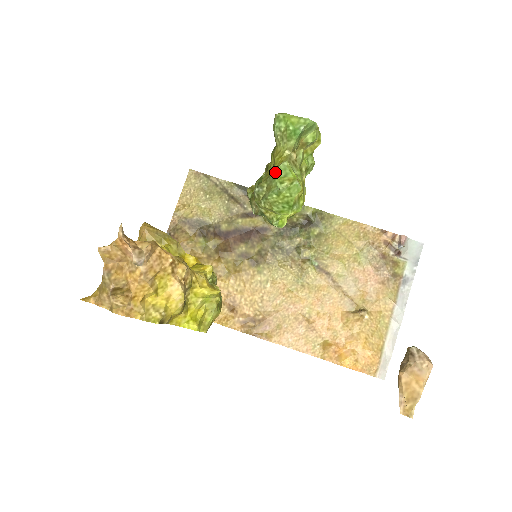
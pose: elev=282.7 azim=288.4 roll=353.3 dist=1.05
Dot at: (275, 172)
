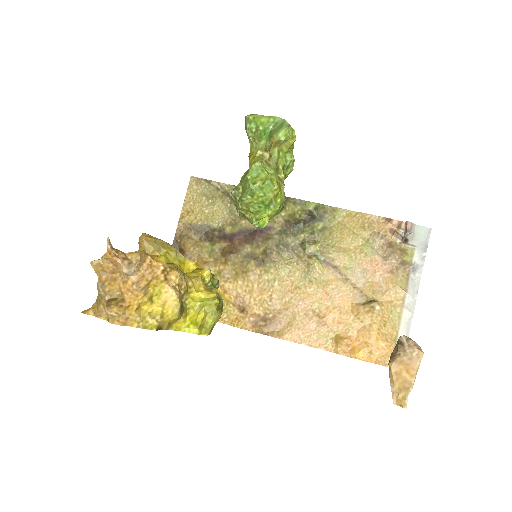
Dot at: (247, 173)
